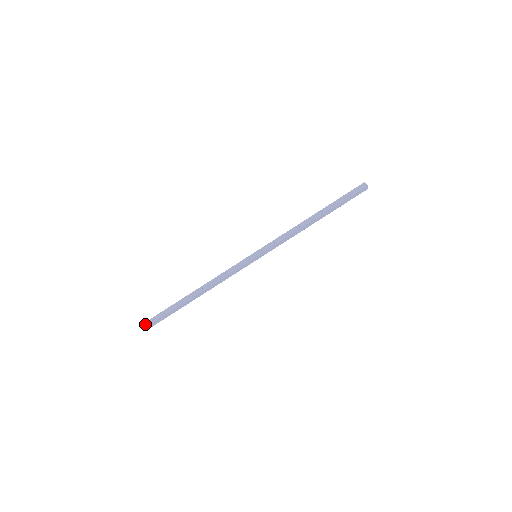
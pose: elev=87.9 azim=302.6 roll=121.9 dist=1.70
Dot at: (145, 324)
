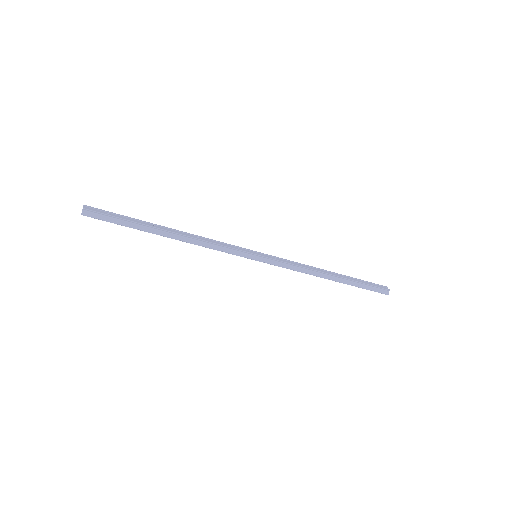
Dot at: (82, 209)
